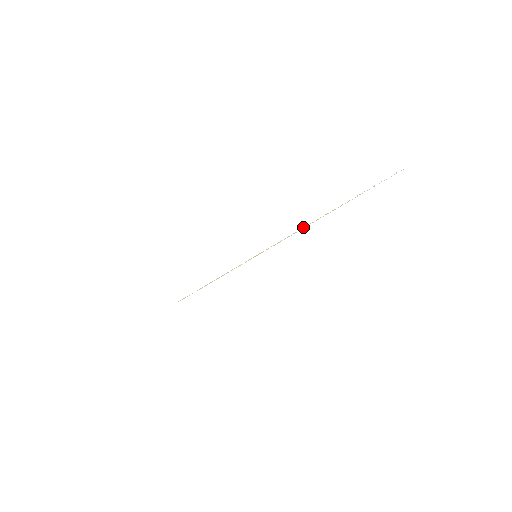
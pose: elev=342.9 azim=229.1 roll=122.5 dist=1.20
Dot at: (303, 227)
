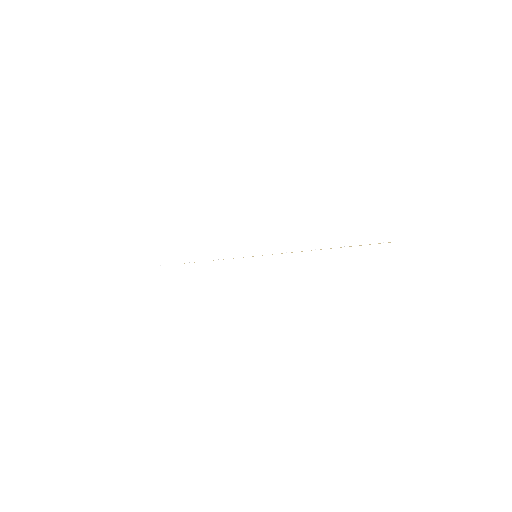
Dot at: (311, 250)
